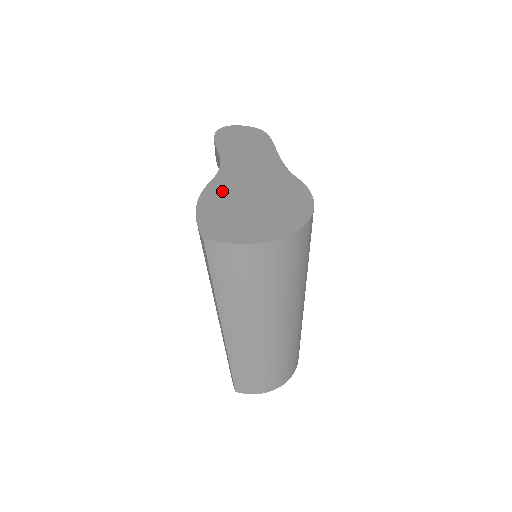
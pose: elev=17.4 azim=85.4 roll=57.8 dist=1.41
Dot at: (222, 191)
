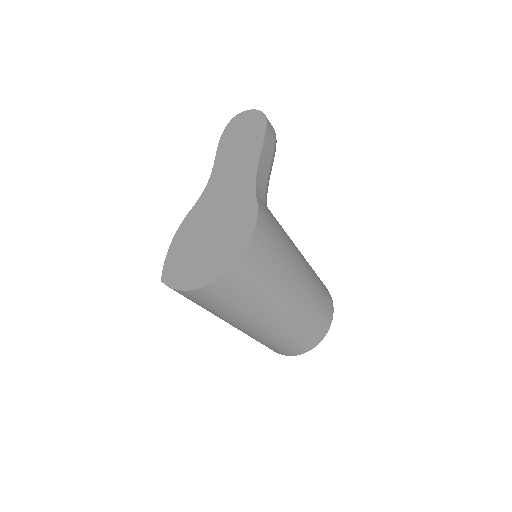
Dot at: (194, 222)
